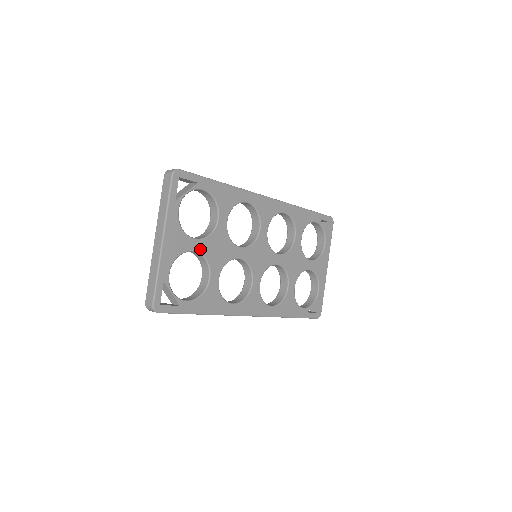
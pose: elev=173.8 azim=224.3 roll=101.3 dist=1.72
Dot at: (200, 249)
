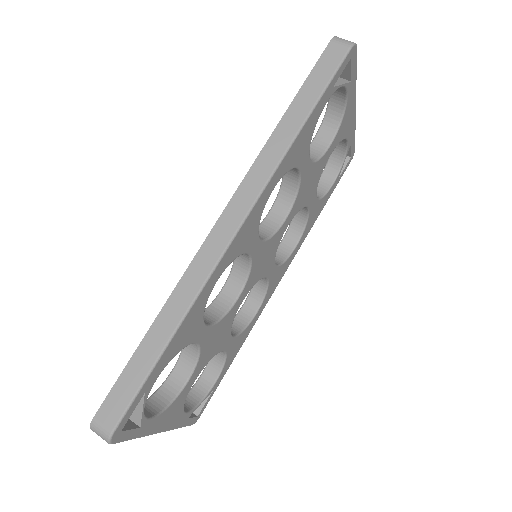
Dot at: (199, 372)
